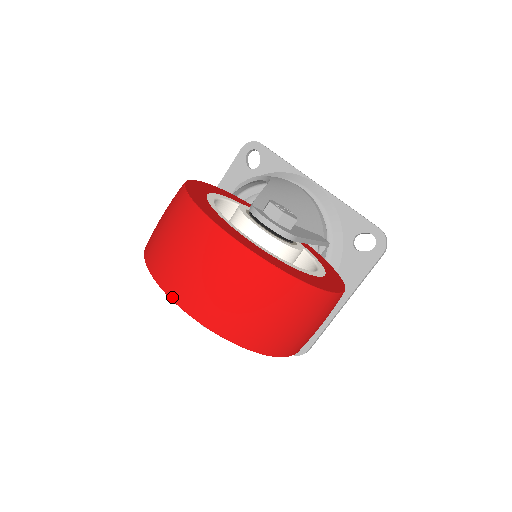
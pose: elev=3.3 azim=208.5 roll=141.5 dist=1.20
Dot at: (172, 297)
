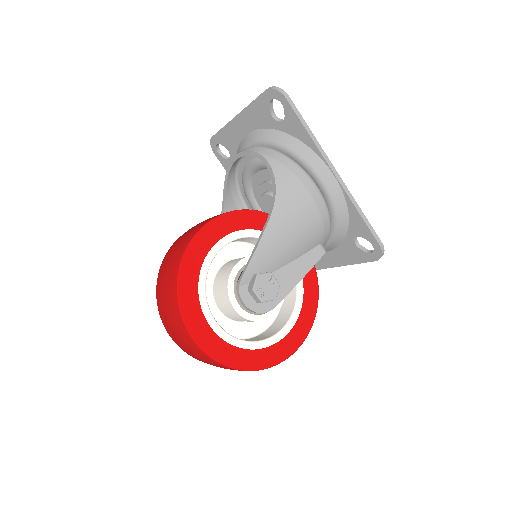
Dot at: occluded
